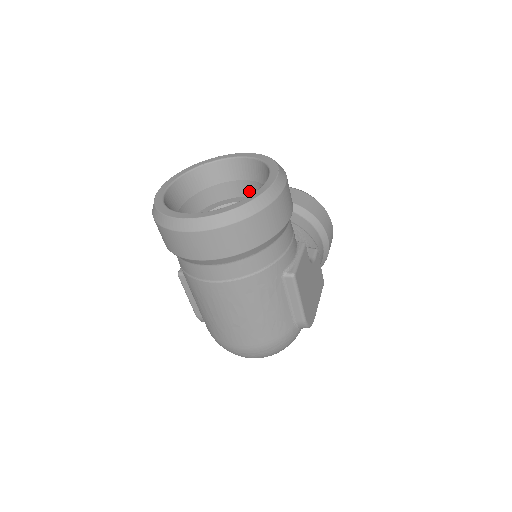
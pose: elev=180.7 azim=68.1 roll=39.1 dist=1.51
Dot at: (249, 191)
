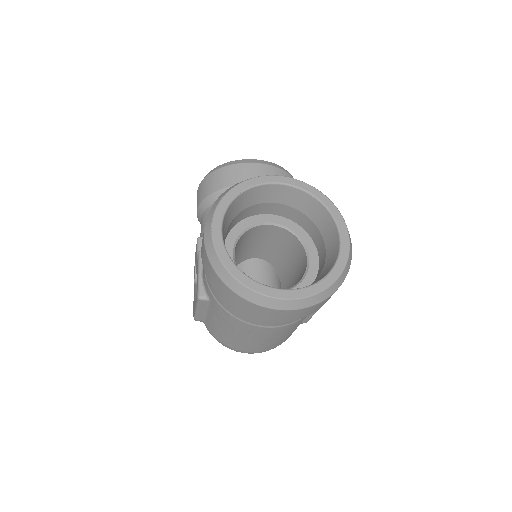
Dot at: (280, 212)
